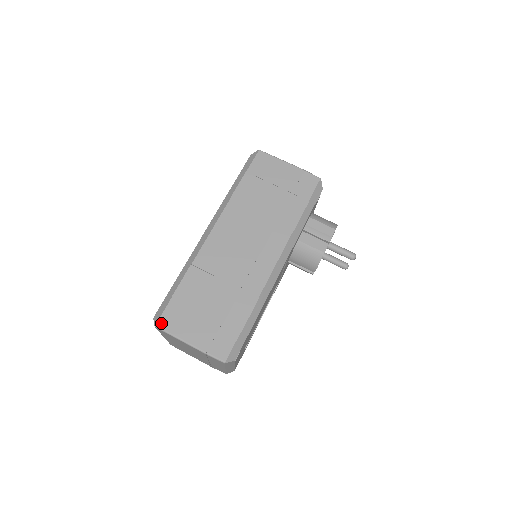
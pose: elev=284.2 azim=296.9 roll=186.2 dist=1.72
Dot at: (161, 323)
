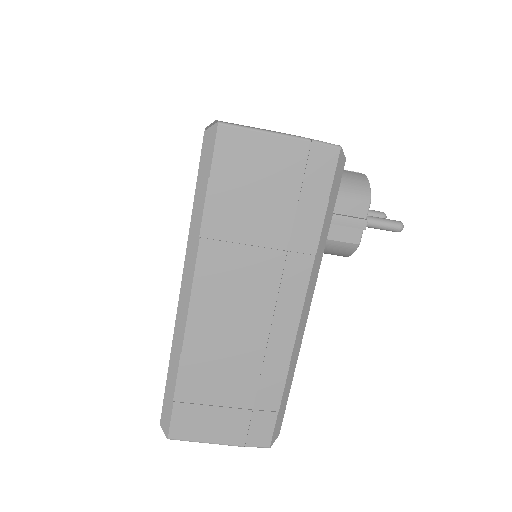
Dot at: (174, 434)
